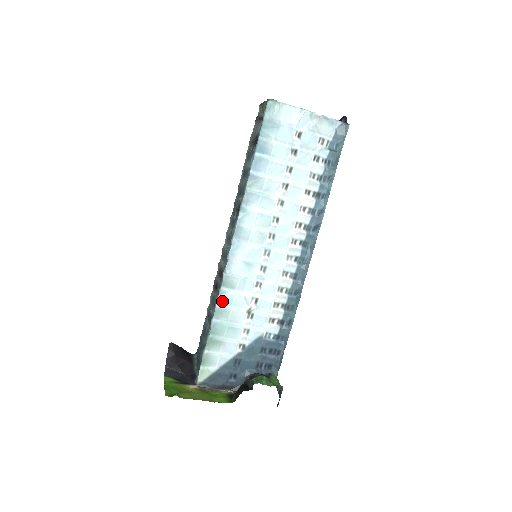
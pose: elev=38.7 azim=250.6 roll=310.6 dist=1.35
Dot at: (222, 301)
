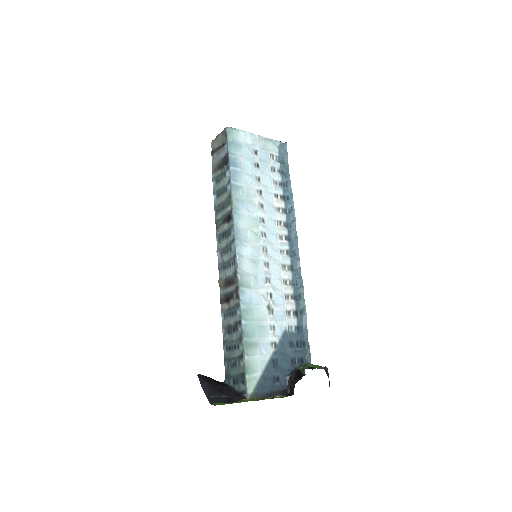
Dot at: (244, 301)
